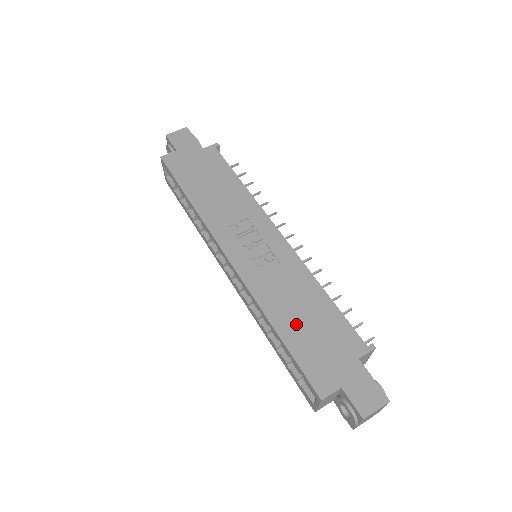
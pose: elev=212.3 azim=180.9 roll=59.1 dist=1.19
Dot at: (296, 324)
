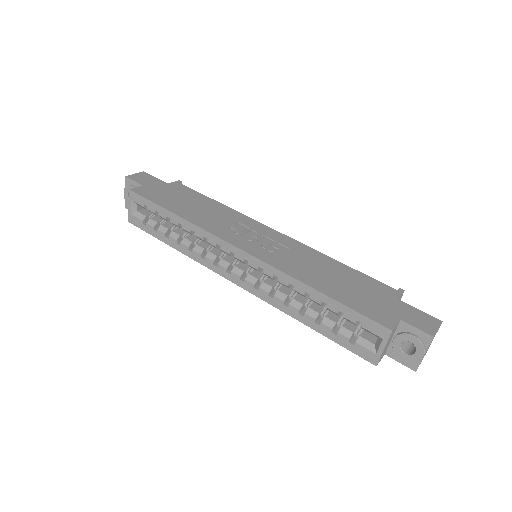
Dot at: (332, 284)
